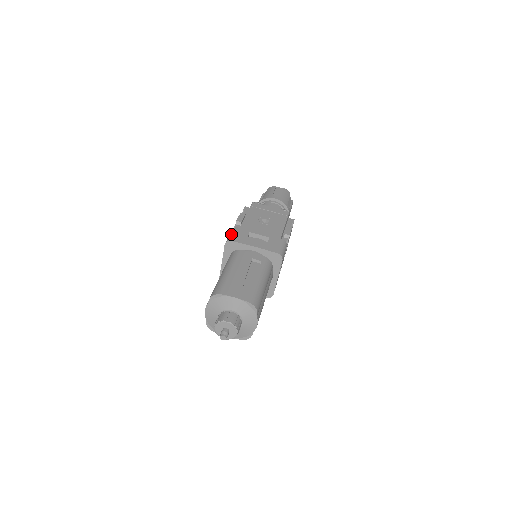
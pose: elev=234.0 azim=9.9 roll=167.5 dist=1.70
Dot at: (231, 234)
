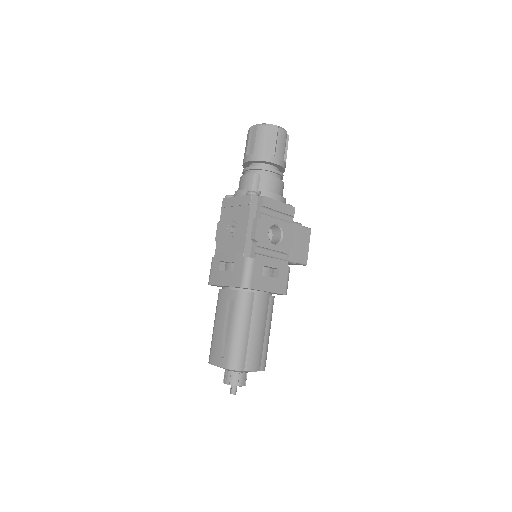
Dot at: occluded
